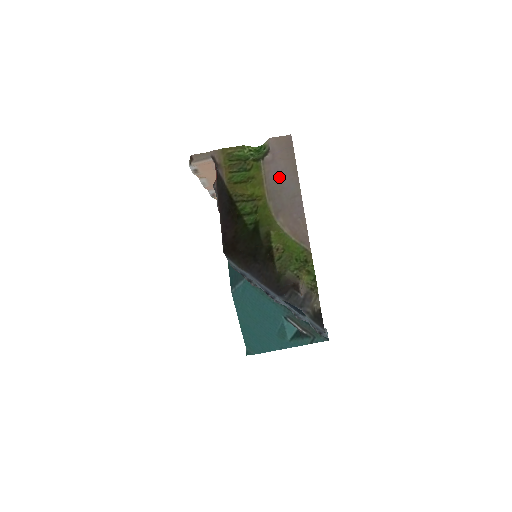
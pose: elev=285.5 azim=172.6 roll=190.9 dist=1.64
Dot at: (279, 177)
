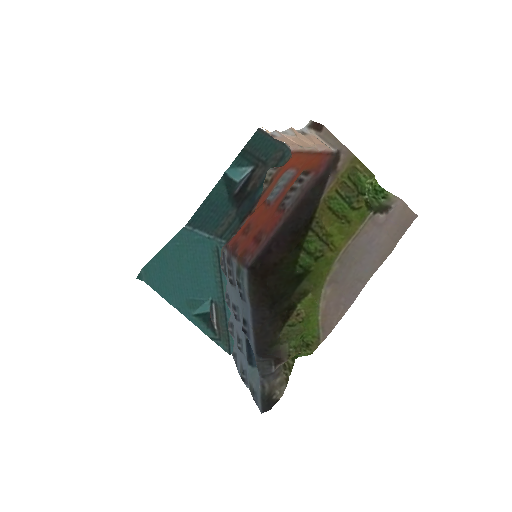
Dot at: (368, 248)
